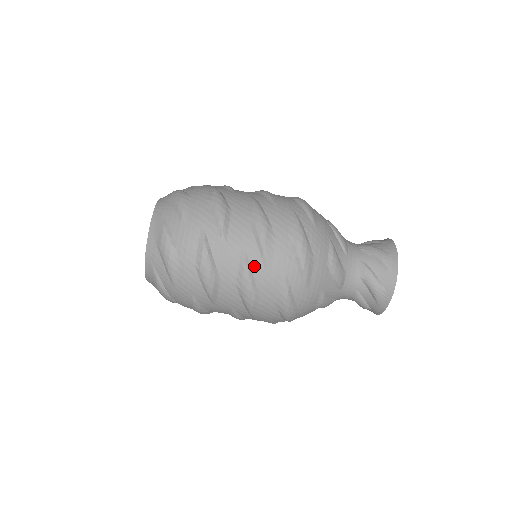
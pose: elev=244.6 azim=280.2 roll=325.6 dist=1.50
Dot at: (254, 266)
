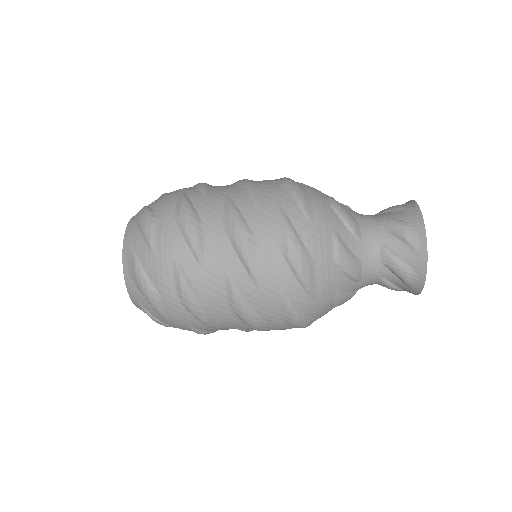
Dot at: (244, 288)
